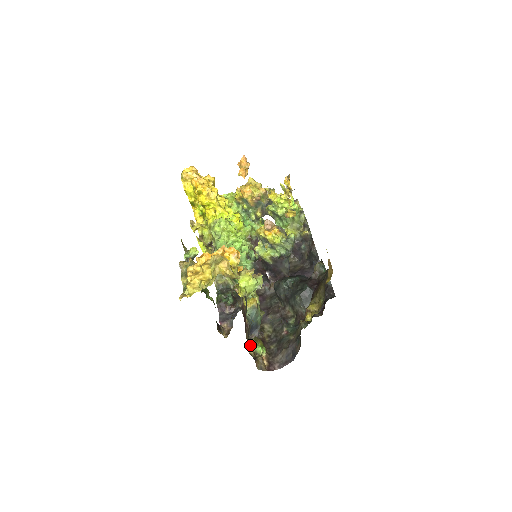
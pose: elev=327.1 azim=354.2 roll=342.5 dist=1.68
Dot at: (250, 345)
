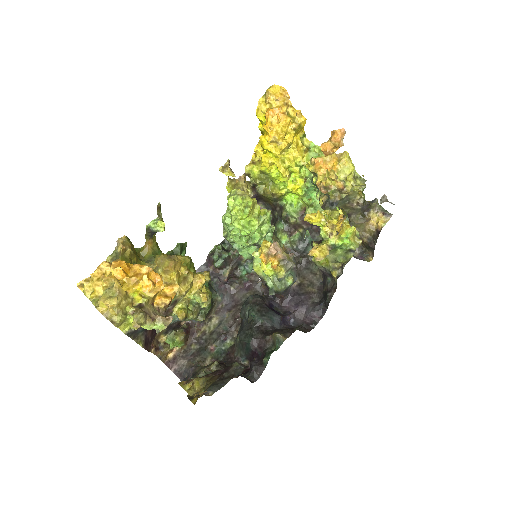
Dot at: (168, 334)
